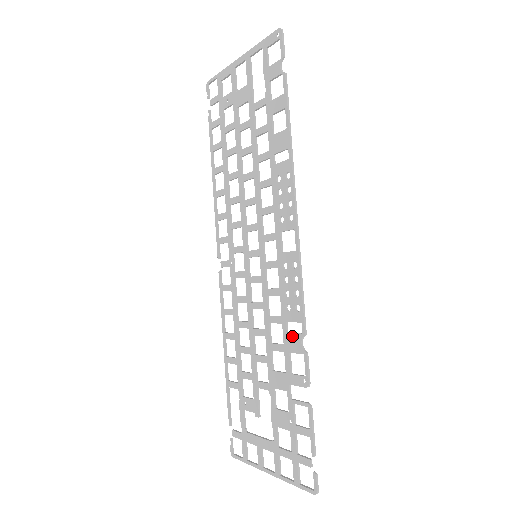
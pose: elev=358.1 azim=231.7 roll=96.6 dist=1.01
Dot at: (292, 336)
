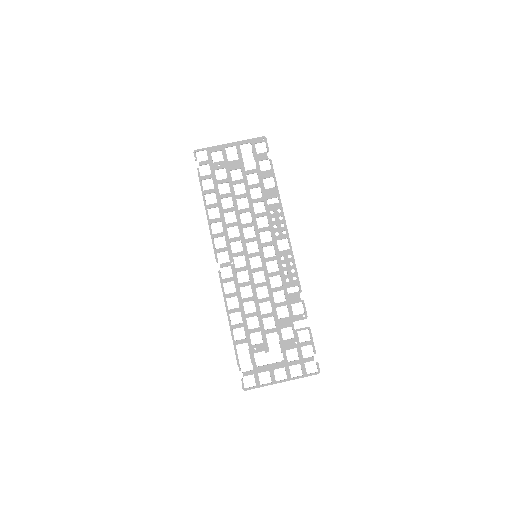
Dot at: (292, 295)
